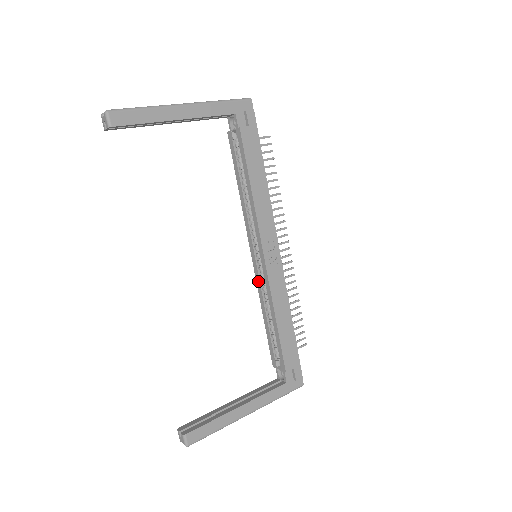
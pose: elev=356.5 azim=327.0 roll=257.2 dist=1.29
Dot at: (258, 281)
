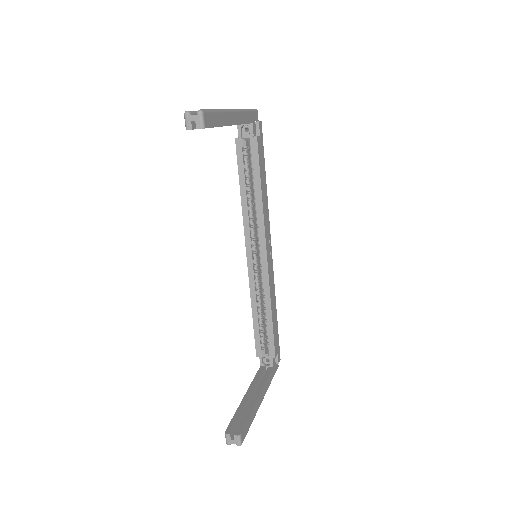
Dot at: (252, 279)
